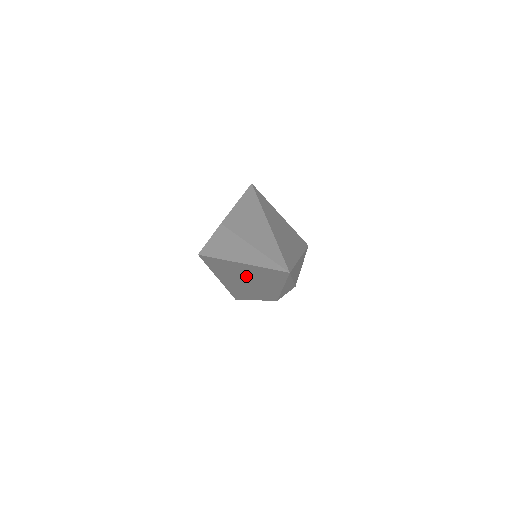
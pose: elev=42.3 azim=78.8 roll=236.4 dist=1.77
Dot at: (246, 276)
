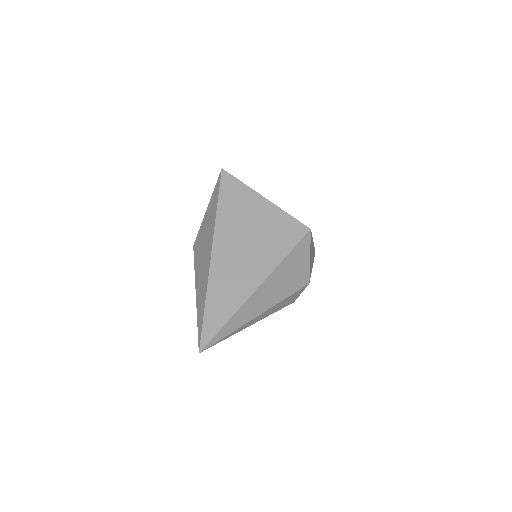
Dot at: occluded
